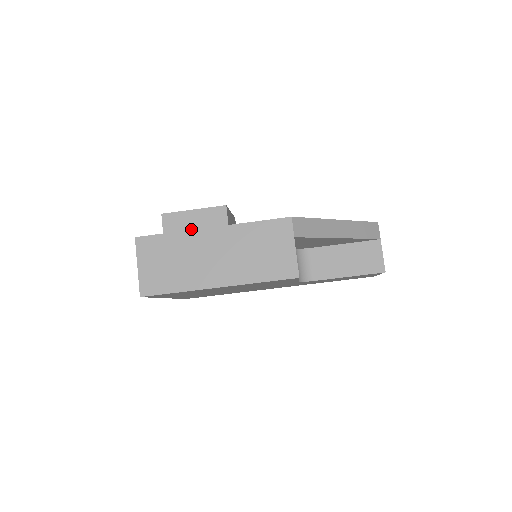
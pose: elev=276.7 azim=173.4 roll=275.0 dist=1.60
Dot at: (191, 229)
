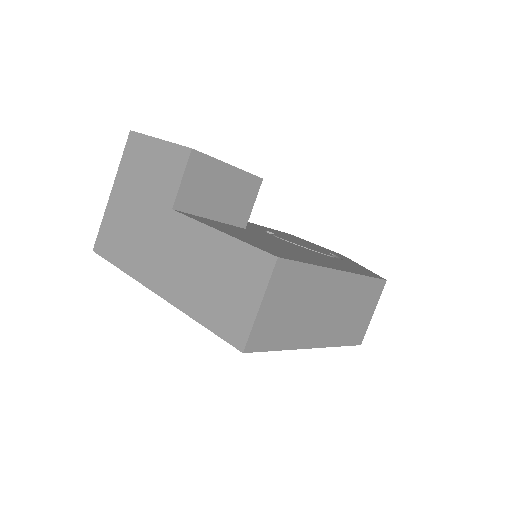
Dot at: (216, 193)
